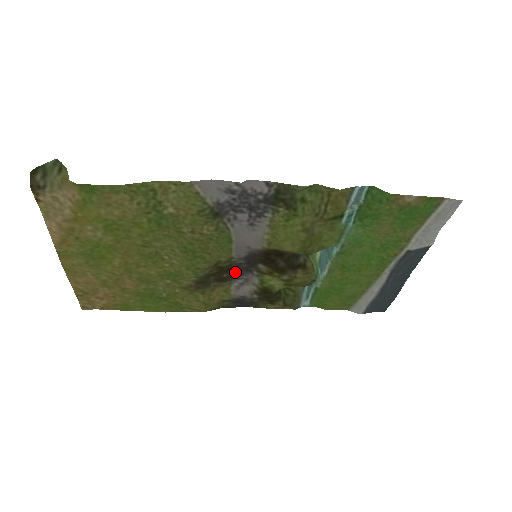
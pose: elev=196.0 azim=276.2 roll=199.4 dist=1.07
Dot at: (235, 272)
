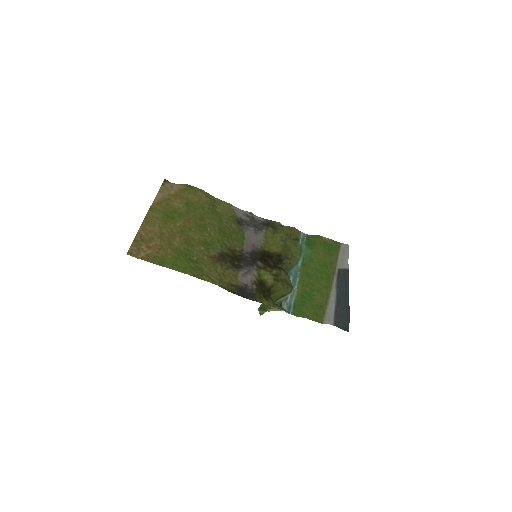
Dot at: (242, 264)
